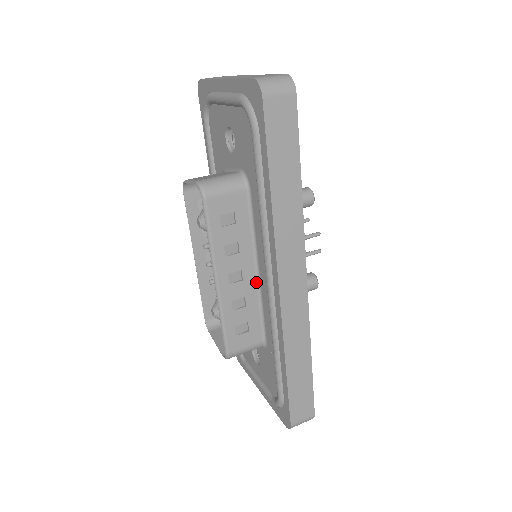
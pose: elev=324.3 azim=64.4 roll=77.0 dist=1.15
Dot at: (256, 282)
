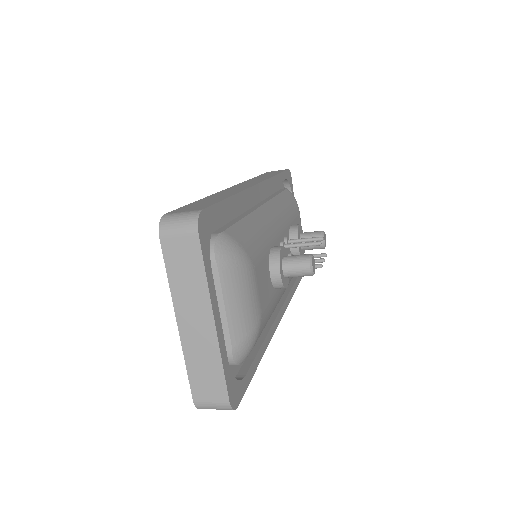
Dot at: occluded
